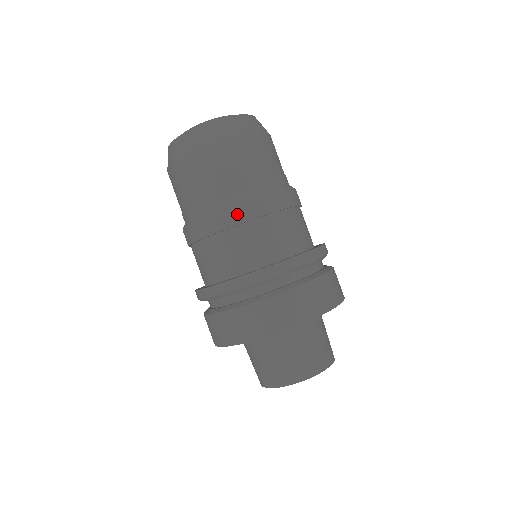
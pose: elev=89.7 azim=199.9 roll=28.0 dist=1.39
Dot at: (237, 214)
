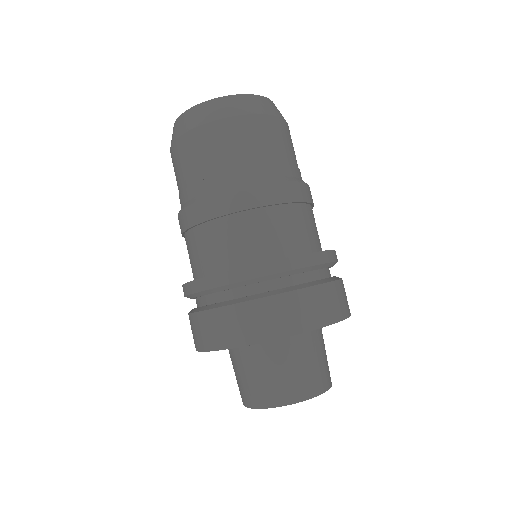
Dot at: (266, 194)
